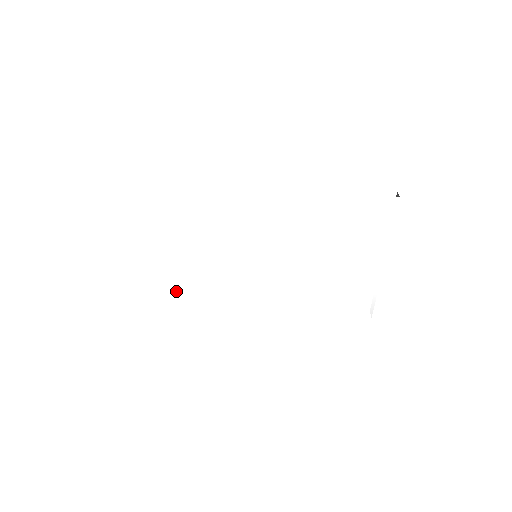
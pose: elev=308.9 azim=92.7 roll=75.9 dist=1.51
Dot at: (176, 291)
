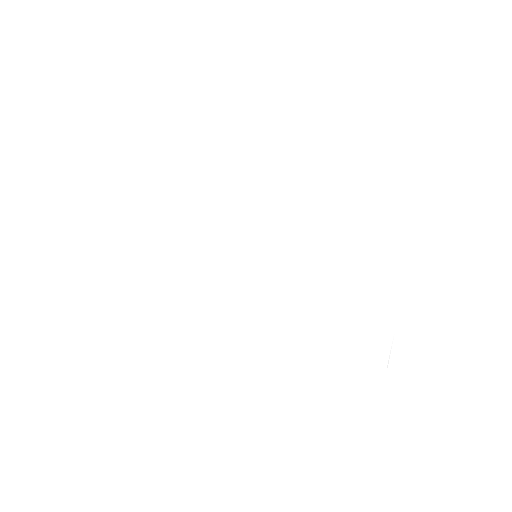
Dot at: (165, 288)
